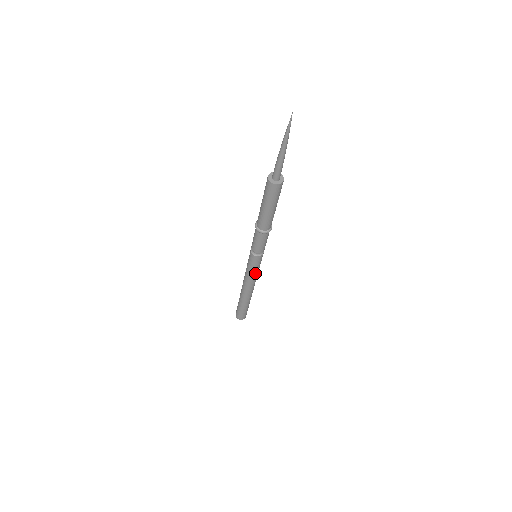
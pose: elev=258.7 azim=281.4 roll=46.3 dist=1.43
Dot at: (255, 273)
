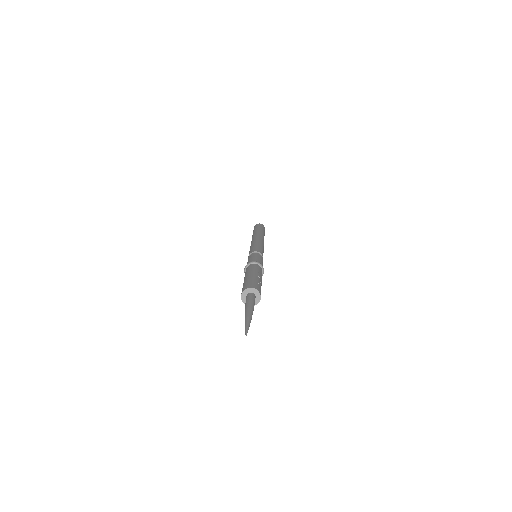
Dot at: occluded
